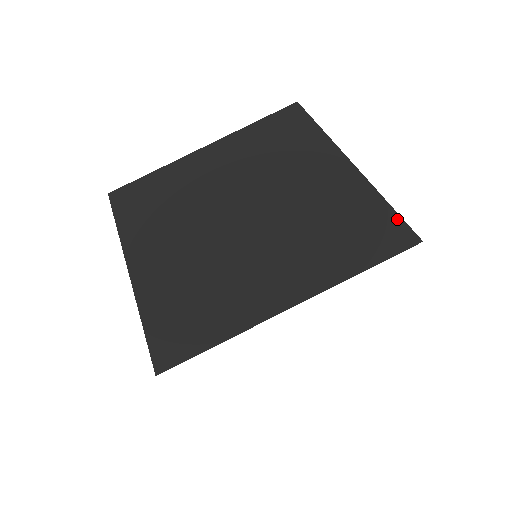
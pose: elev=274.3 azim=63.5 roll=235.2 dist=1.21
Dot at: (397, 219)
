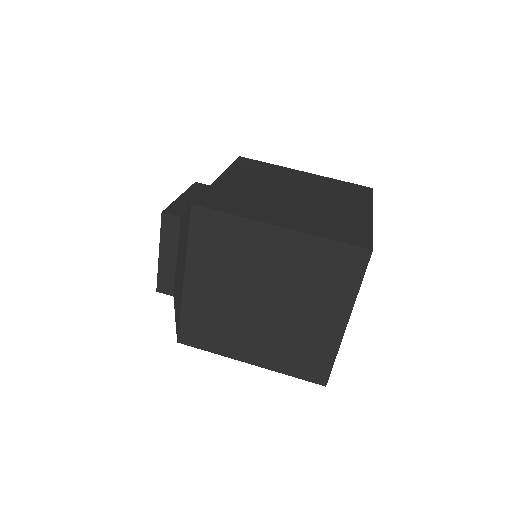
Dot at: (355, 184)
